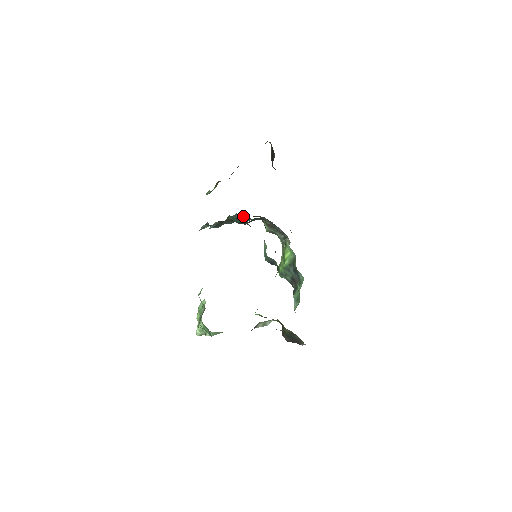
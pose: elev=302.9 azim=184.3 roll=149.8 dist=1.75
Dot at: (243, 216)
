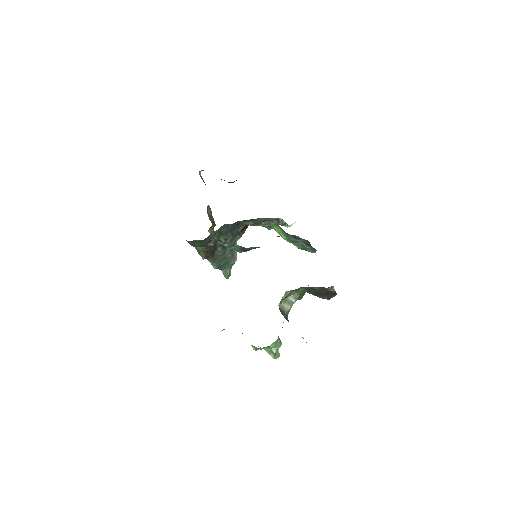
Dot at: (220, 237)
